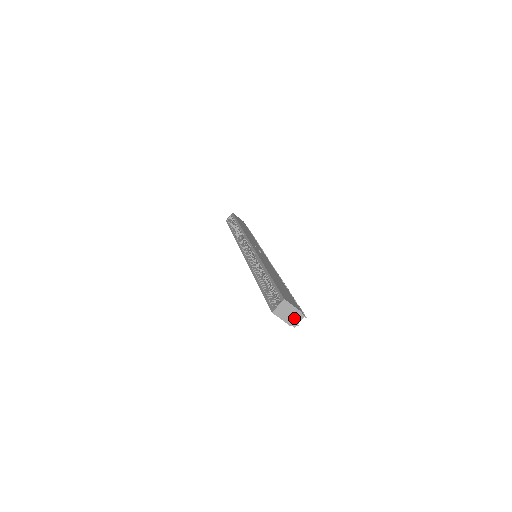
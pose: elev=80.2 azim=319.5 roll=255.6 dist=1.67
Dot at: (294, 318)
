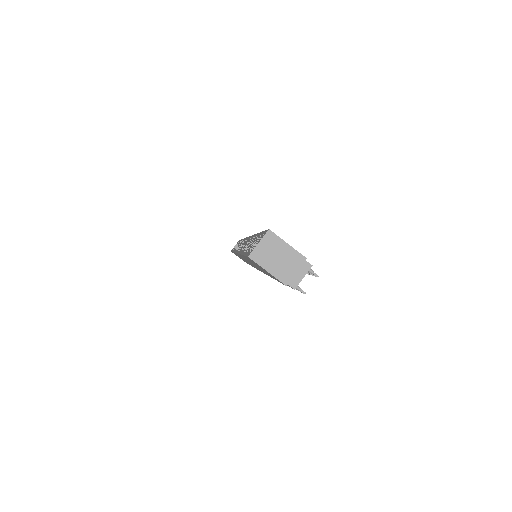
Dot at: (292, 269)
